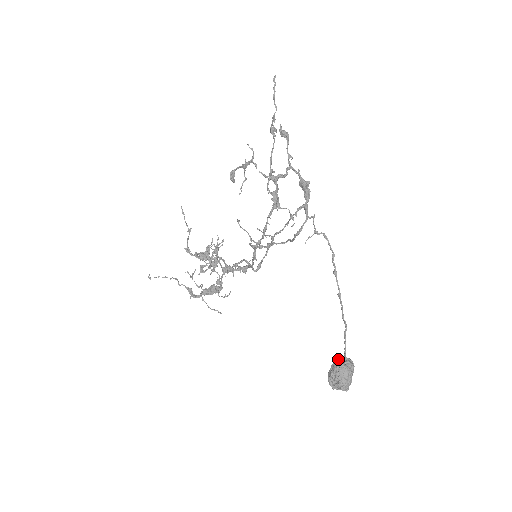
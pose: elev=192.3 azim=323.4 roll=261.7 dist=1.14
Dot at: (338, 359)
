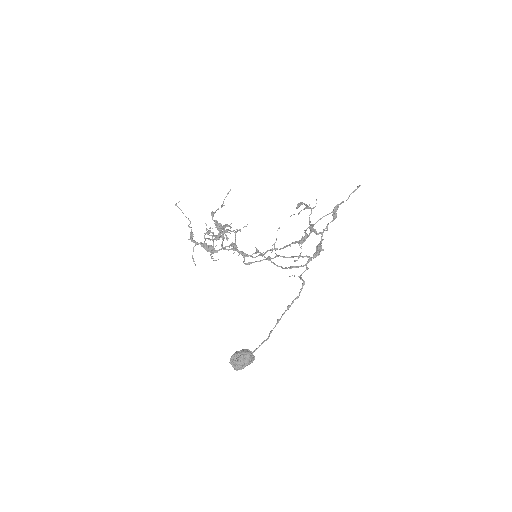
Dot at: (249, 350)
